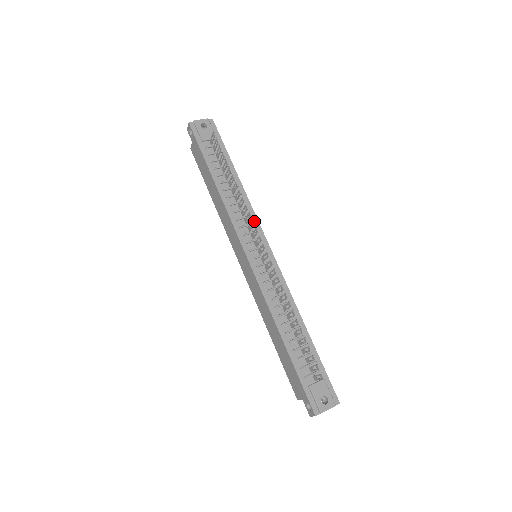
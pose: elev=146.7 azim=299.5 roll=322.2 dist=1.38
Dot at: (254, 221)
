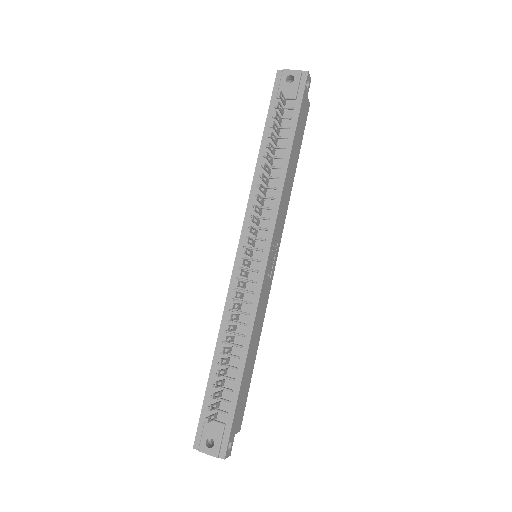
Dot at: (272, 216)
